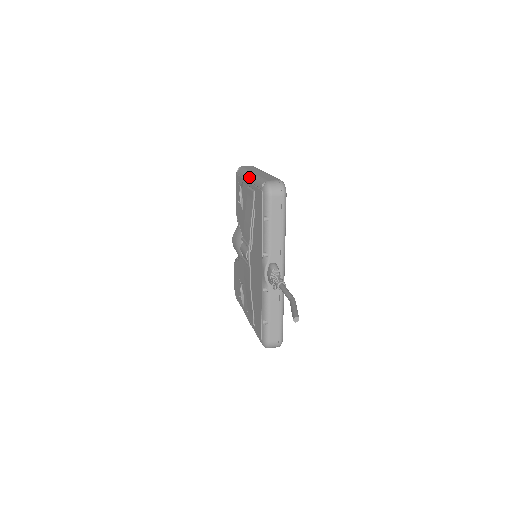
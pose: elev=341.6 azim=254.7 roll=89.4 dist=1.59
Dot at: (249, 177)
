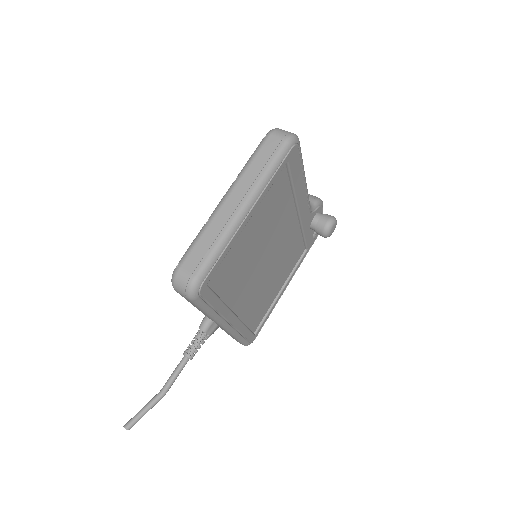
Dot at: (220, 201)
